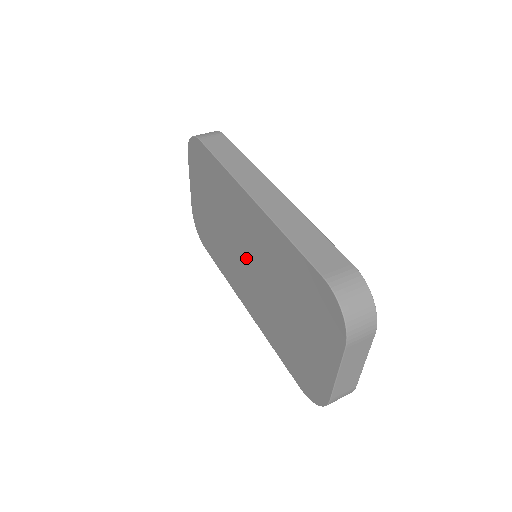
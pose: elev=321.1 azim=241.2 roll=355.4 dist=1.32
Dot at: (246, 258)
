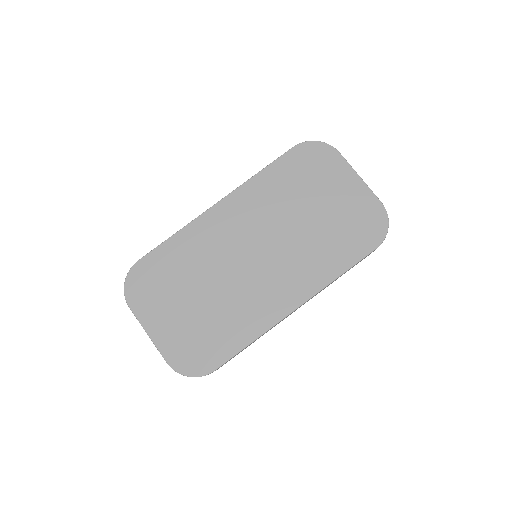
Dot at: (254, 257)
